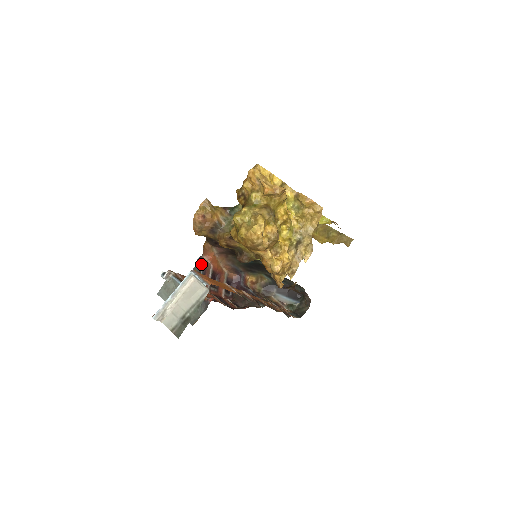
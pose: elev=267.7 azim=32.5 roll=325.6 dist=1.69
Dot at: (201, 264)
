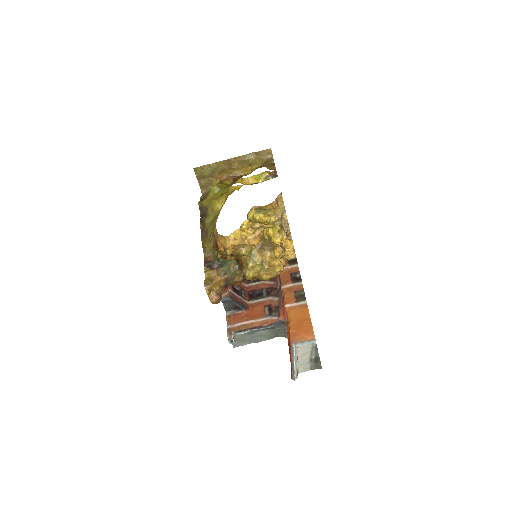
Dot at: (228, 301)
